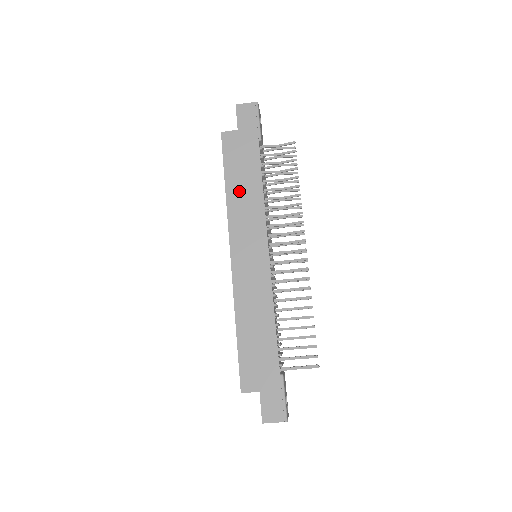
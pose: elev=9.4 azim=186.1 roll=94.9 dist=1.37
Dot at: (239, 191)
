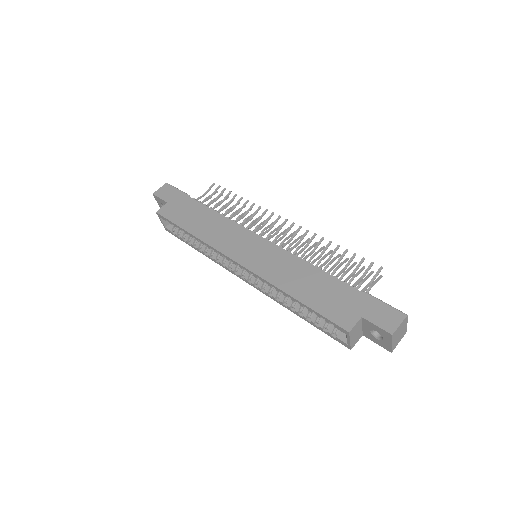
Dot at: (202, 227)
